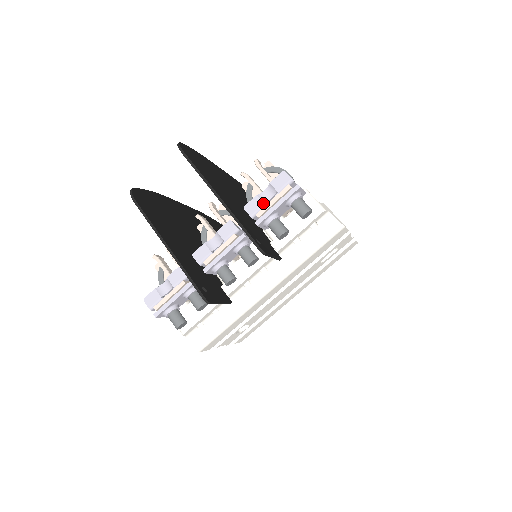
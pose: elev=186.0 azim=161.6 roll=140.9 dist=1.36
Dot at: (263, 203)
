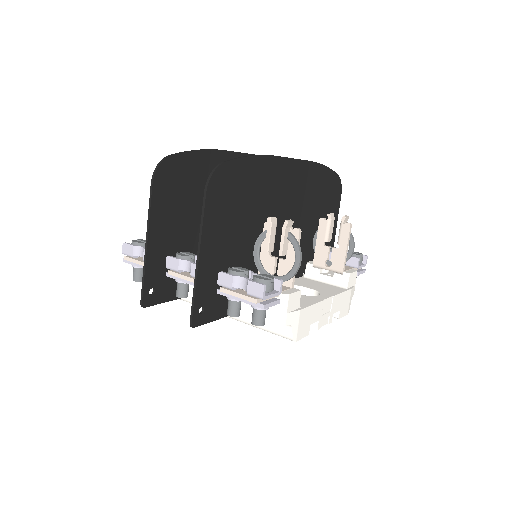
Dot at: (232, 287)
